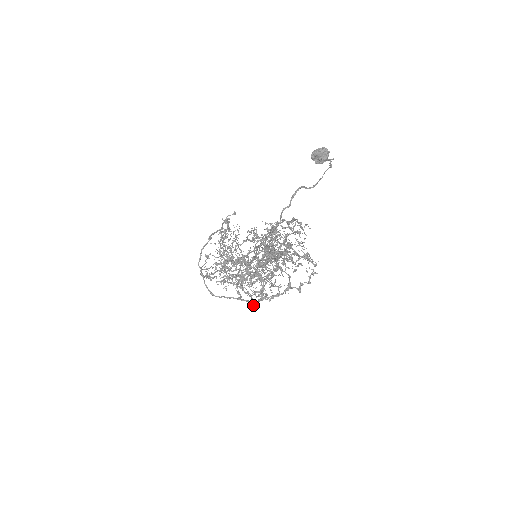
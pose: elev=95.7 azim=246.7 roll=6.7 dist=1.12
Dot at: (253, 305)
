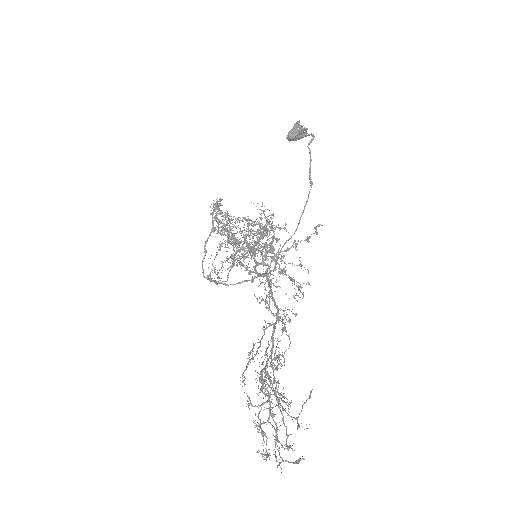
Dot at: occluded
